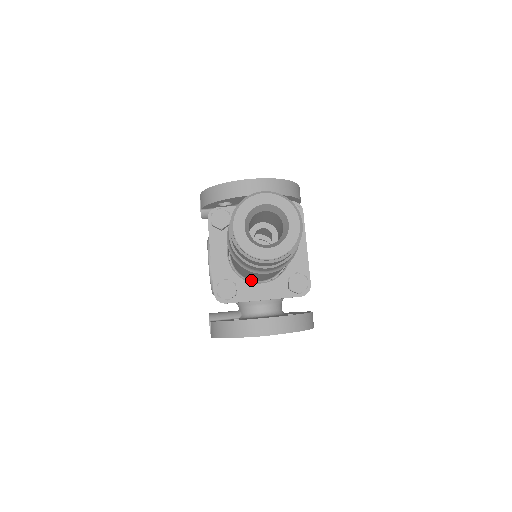
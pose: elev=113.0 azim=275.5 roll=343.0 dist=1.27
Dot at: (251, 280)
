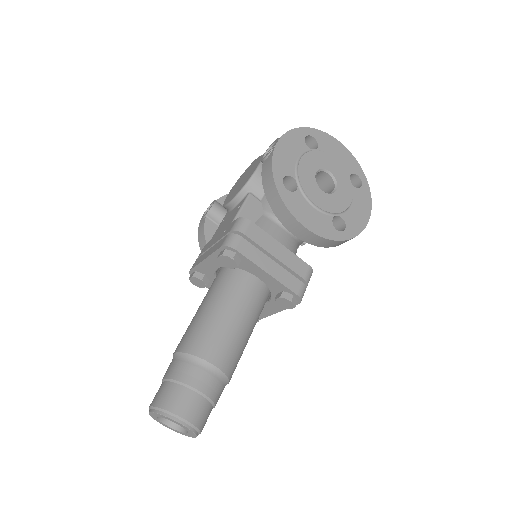
Dot at: occluded
